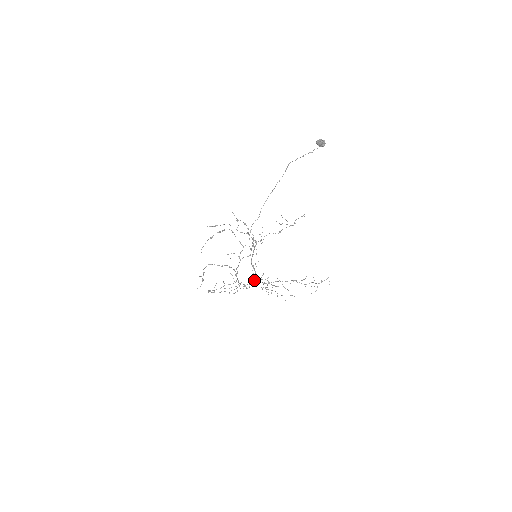
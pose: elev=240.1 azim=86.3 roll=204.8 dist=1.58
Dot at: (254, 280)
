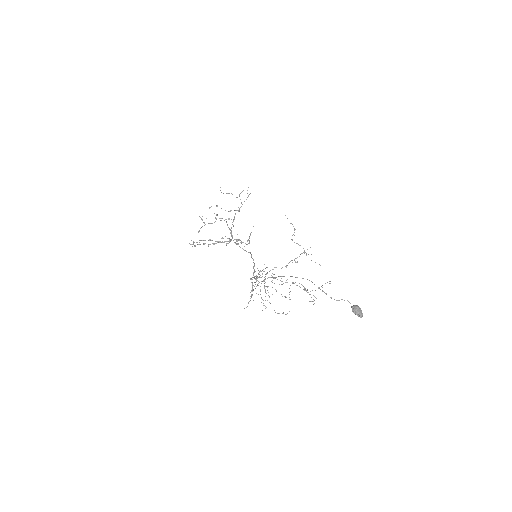
Dot at: (252, 294)
